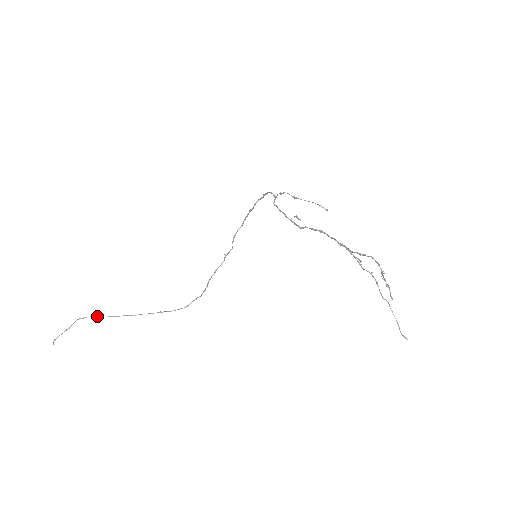
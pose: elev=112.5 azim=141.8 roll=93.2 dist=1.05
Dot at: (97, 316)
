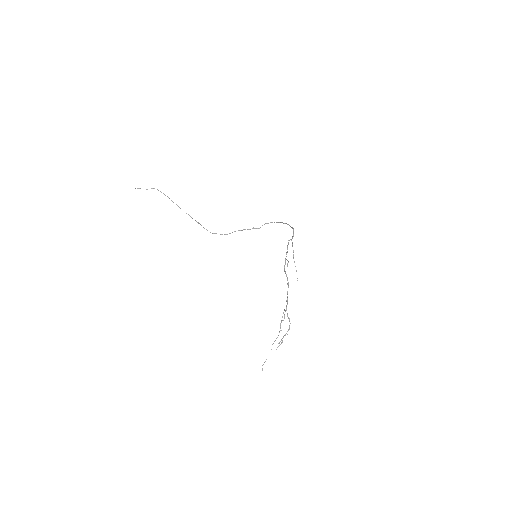
Dot at: occluded
